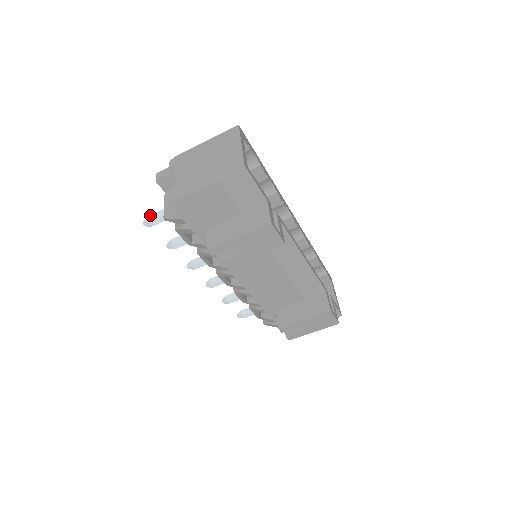
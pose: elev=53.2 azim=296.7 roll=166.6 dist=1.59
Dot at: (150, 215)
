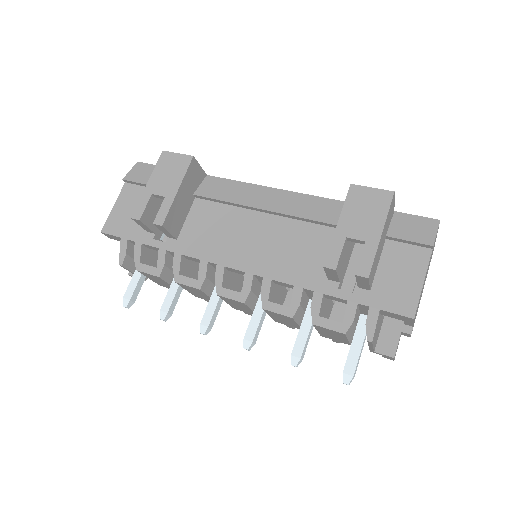
Dot at: occluded
